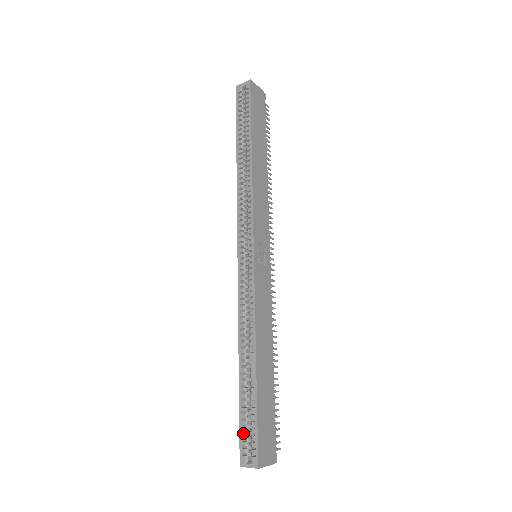
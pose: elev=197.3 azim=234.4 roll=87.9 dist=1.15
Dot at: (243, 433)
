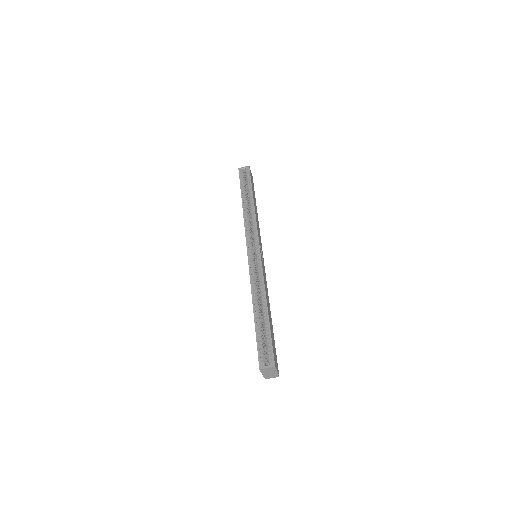
Dot at: (259, 350)
